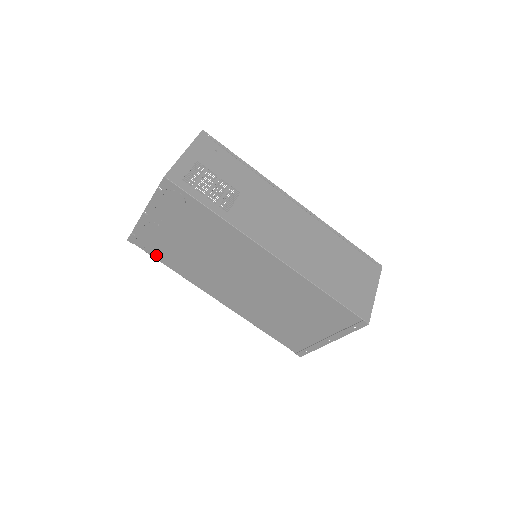
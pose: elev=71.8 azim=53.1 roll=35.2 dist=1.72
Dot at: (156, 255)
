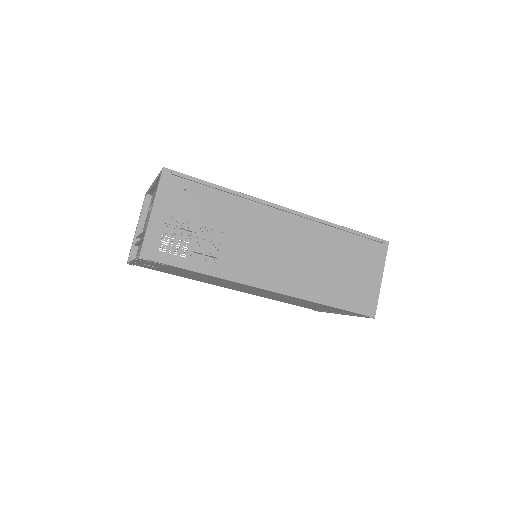
Dot at: occluded
